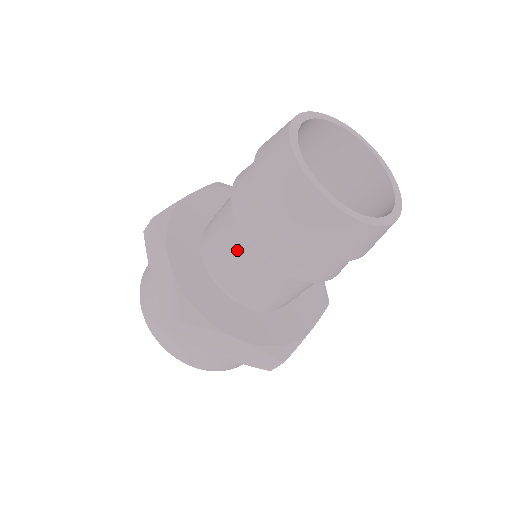
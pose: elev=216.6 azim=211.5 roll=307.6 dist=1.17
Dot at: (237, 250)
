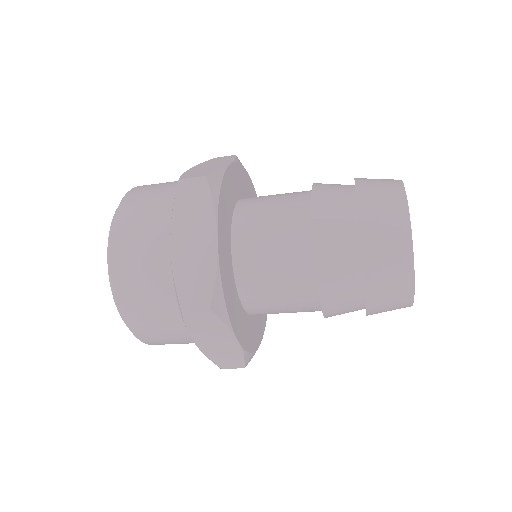
Dot at: (289, 262)
